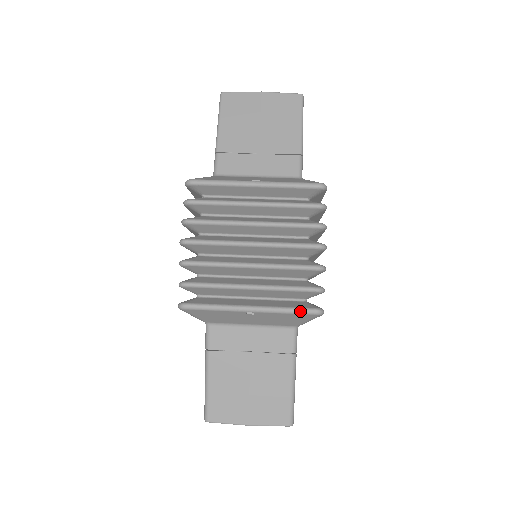
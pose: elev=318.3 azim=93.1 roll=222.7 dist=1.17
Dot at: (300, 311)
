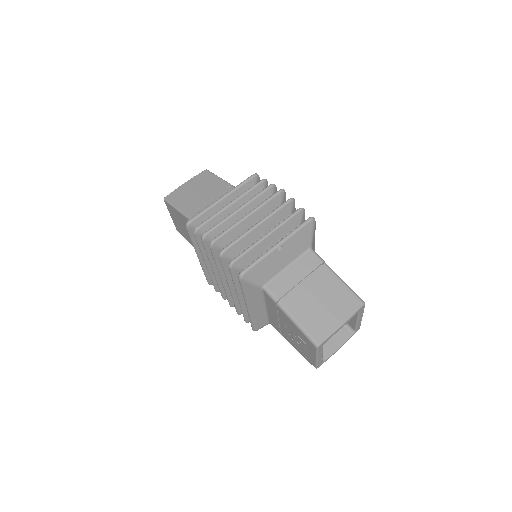
Dot at: (303, 225)
